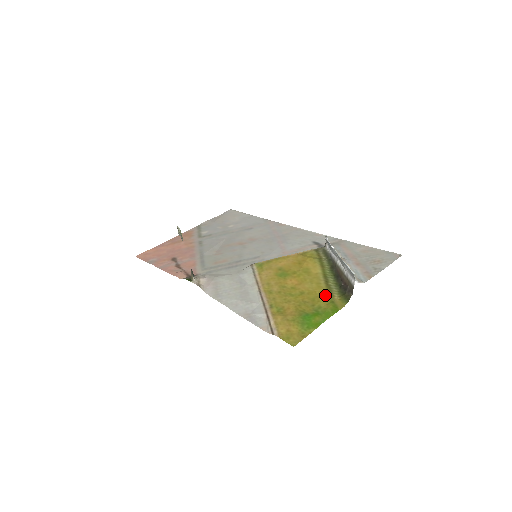
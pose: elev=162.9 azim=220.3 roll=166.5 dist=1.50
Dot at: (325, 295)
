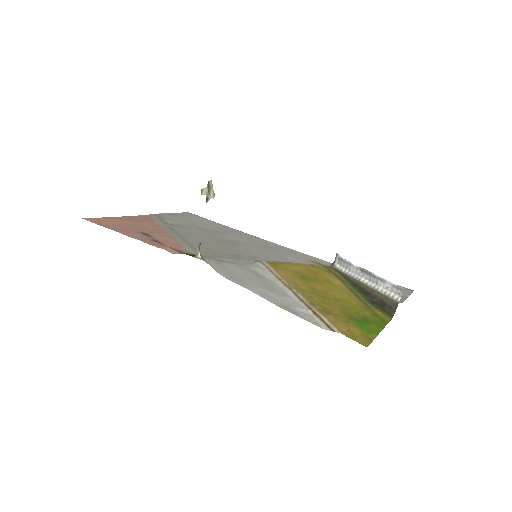
Dot at: (364, 306)
